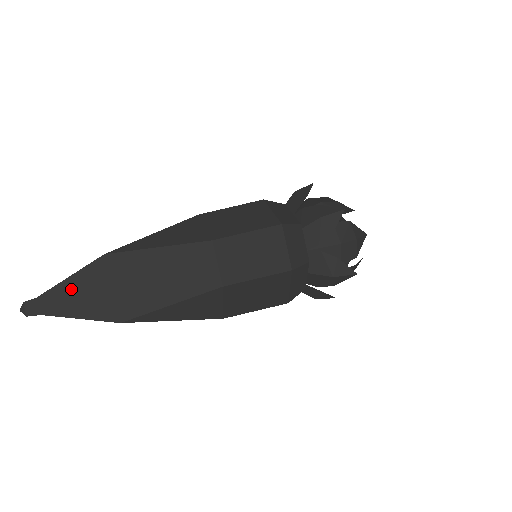
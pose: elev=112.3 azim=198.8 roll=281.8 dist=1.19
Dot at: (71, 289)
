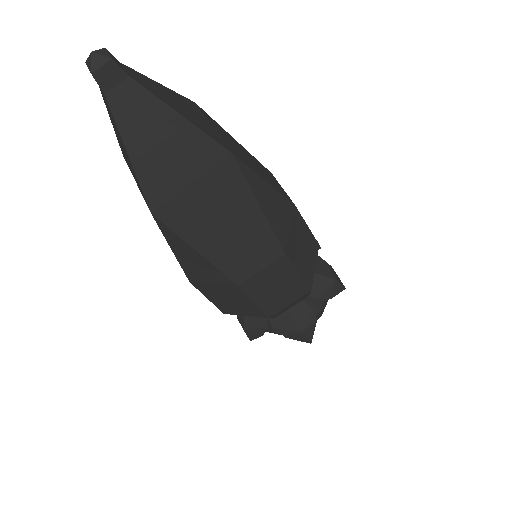
Dot at: (166, 92)
